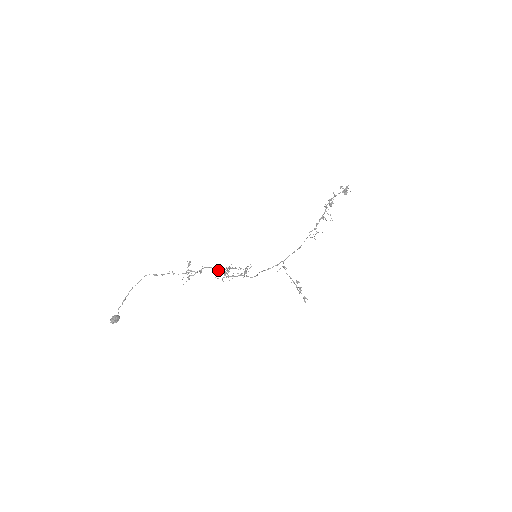
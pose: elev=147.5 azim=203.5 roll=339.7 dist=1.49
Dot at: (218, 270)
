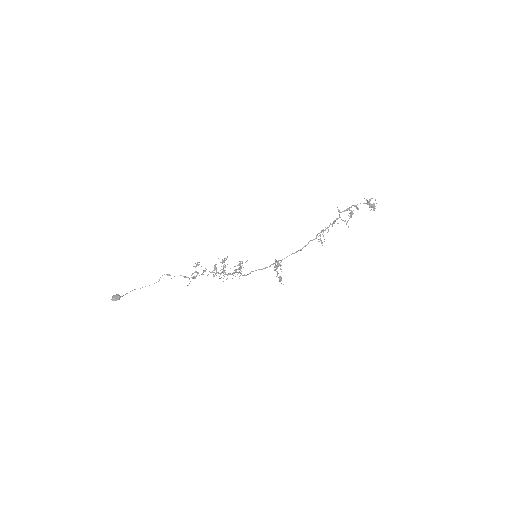
Dot at: (215, 265)
